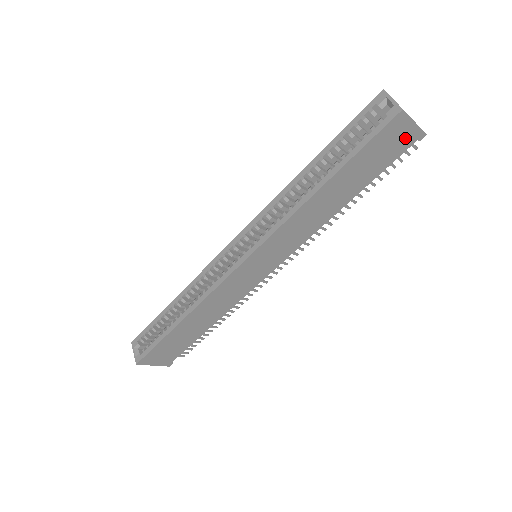
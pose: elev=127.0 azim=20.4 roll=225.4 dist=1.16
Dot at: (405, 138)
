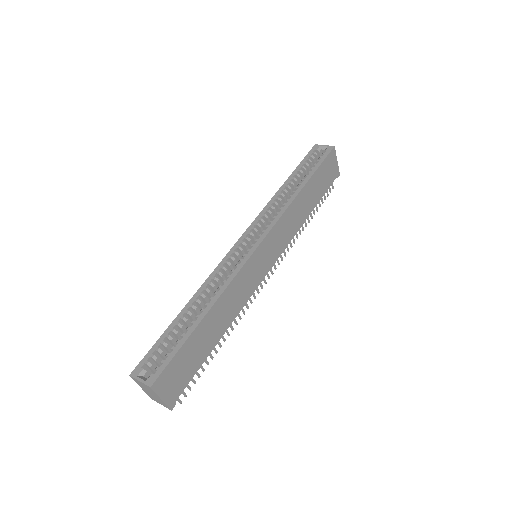
Dot at: (333, 171)
